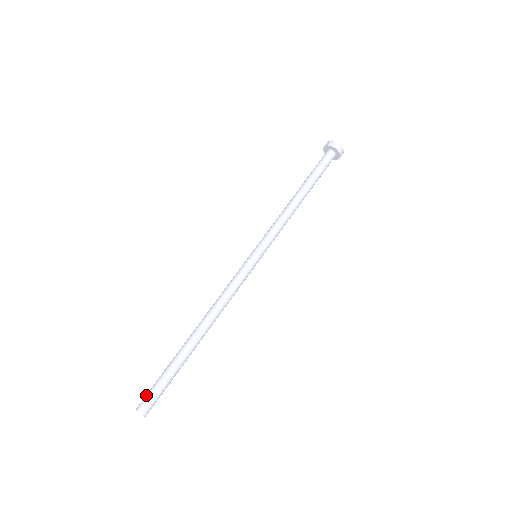
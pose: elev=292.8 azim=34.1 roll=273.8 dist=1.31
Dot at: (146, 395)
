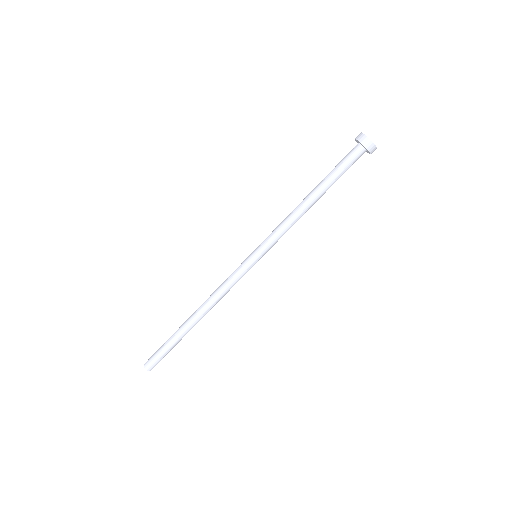
Dot at: (152, 355)
